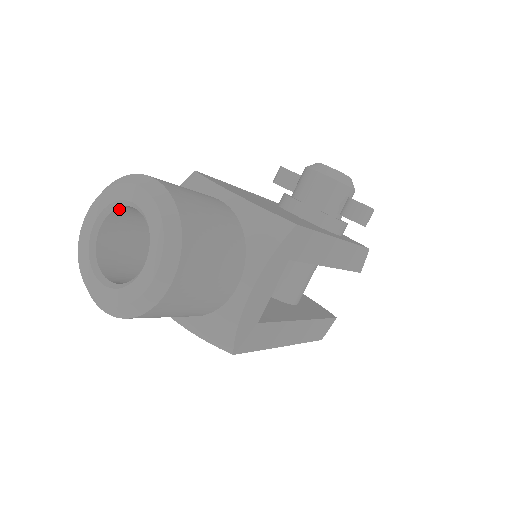
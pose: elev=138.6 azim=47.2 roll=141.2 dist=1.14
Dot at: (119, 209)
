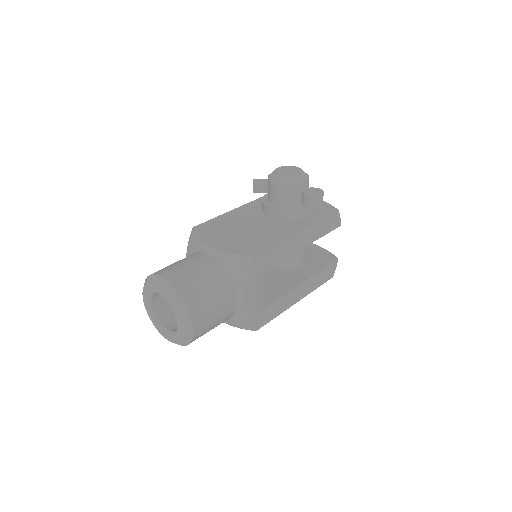
Dot at: (155, 293)
